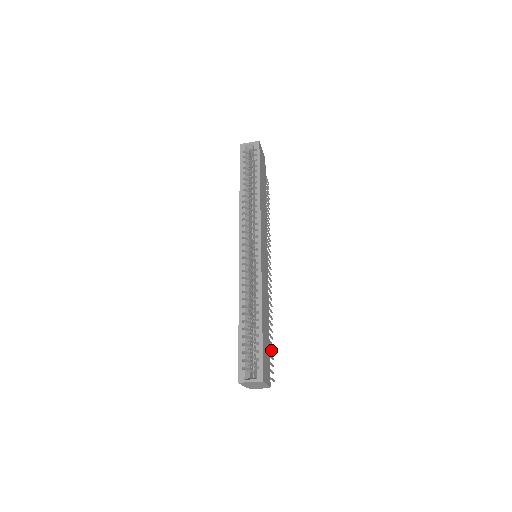
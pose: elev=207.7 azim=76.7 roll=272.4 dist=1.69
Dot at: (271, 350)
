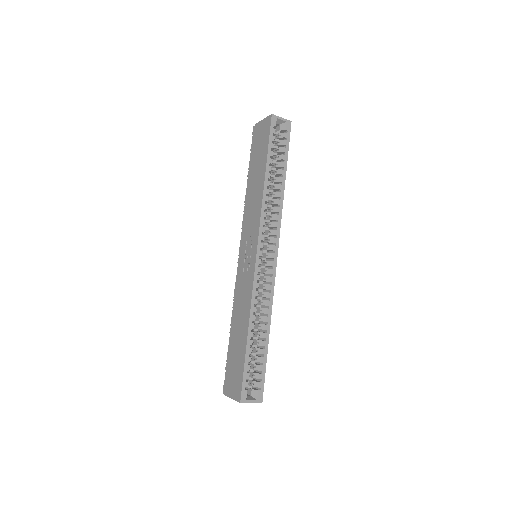
Dot at: occluded
